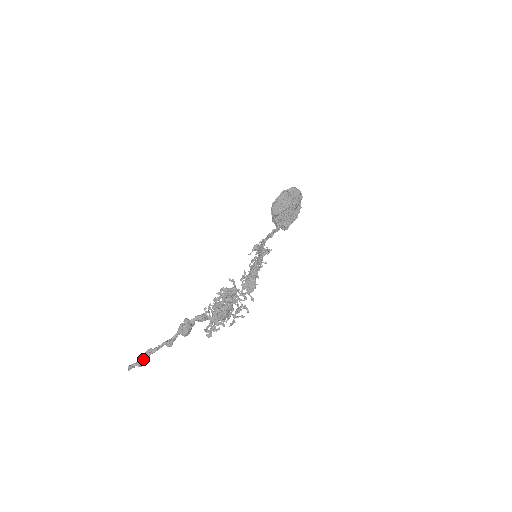
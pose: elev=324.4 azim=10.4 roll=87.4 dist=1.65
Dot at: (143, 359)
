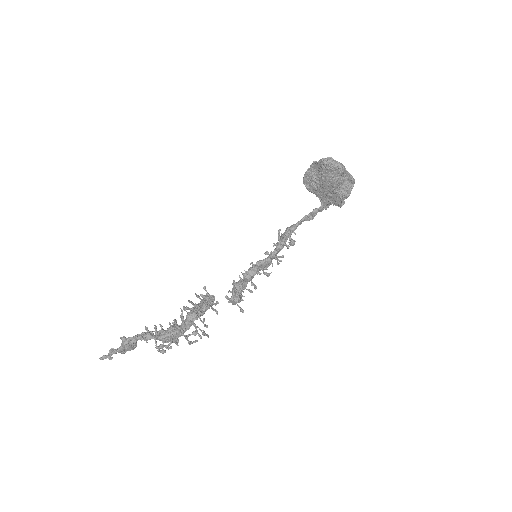
Dot at: (109, 355)
